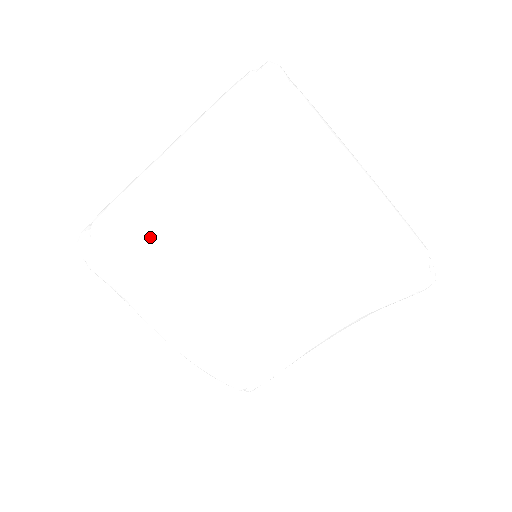
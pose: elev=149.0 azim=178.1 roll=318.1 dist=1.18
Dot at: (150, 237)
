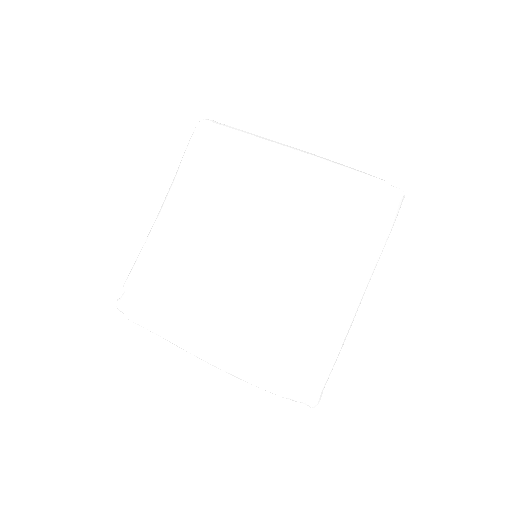
Dot at: (165, 266)
